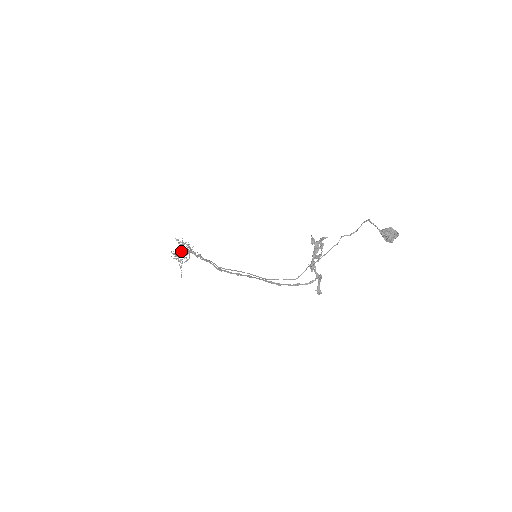
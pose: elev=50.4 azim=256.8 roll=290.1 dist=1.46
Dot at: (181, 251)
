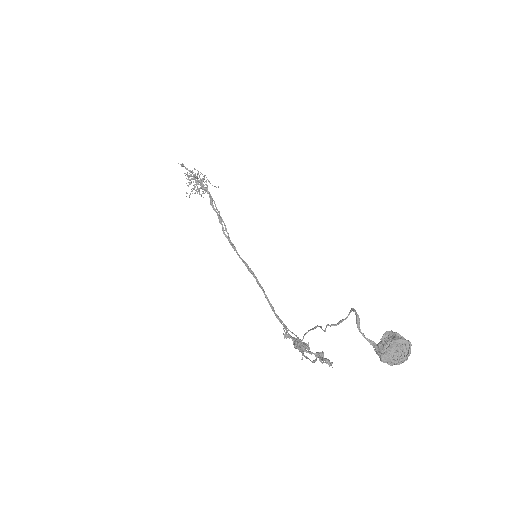
Dot at: occluded
